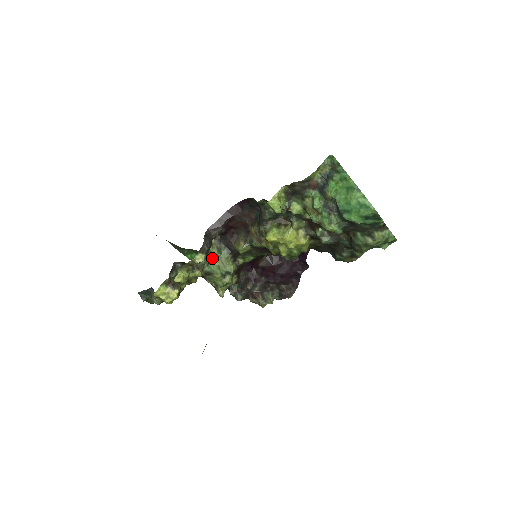
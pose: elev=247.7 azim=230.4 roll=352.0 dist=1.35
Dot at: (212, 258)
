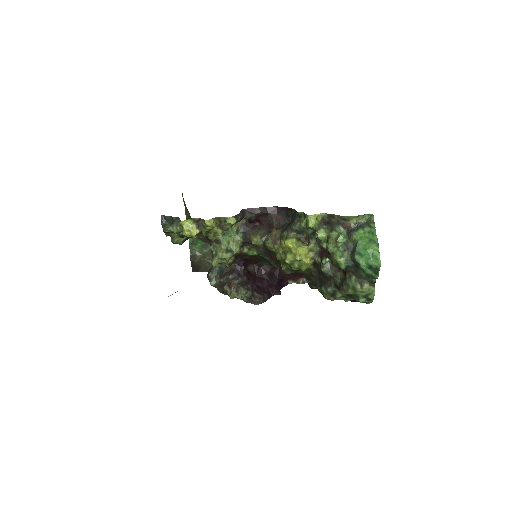
Dot at: (229, 232)
